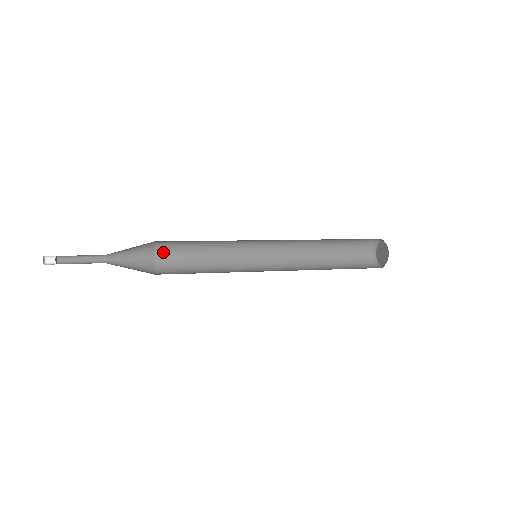
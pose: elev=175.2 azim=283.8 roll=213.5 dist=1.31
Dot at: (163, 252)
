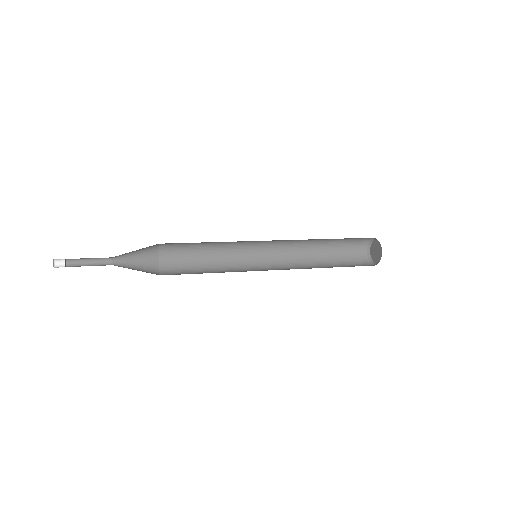
Dot at: (167, 267)
